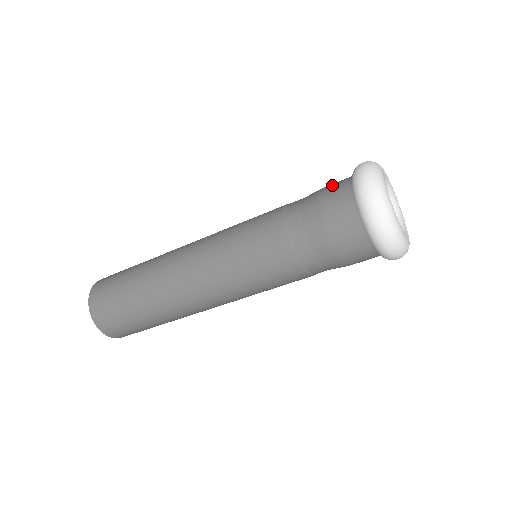
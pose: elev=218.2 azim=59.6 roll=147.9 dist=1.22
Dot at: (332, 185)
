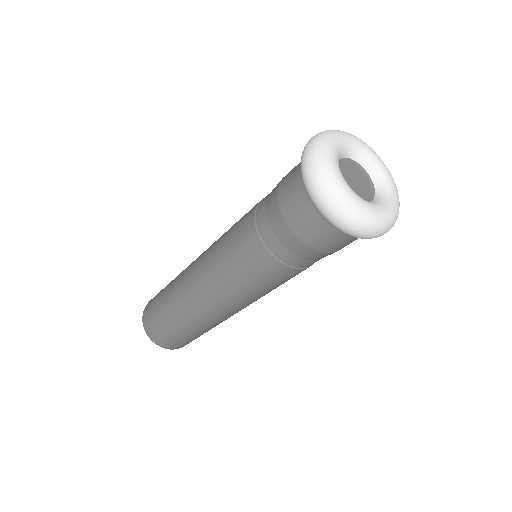
Dot at: occluded
